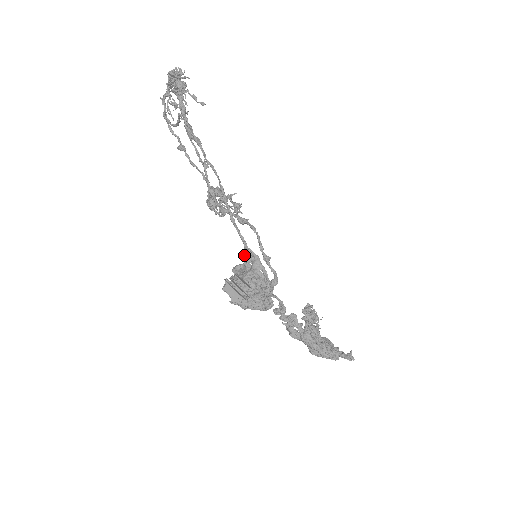
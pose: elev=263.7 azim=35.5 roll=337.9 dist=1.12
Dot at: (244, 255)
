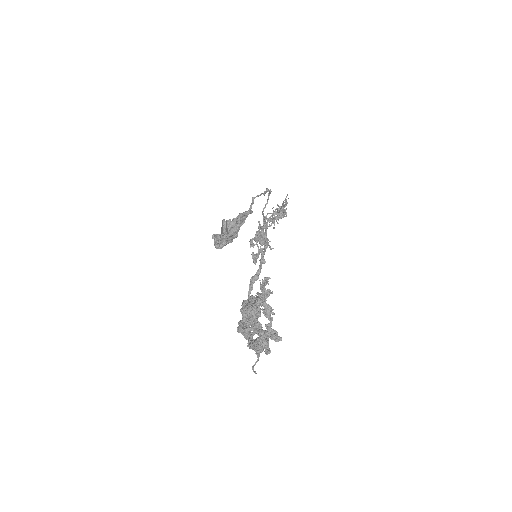
Dot at: occluded
